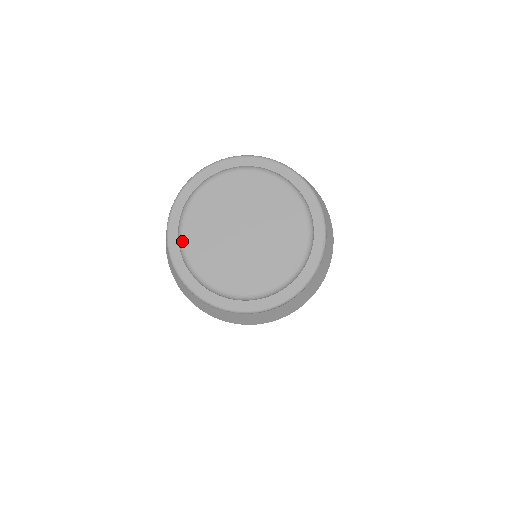
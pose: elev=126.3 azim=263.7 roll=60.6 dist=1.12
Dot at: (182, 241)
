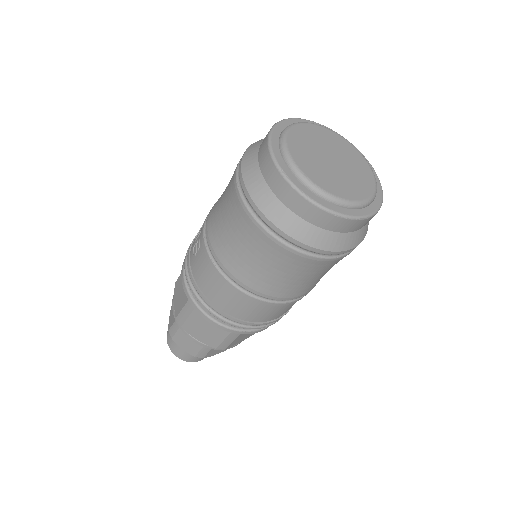
Dot at: (307, 178)
